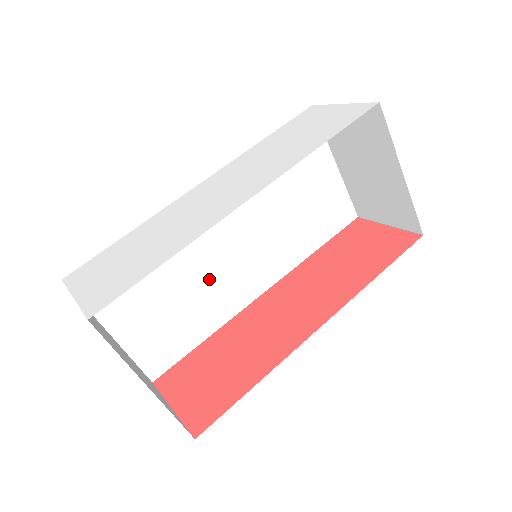
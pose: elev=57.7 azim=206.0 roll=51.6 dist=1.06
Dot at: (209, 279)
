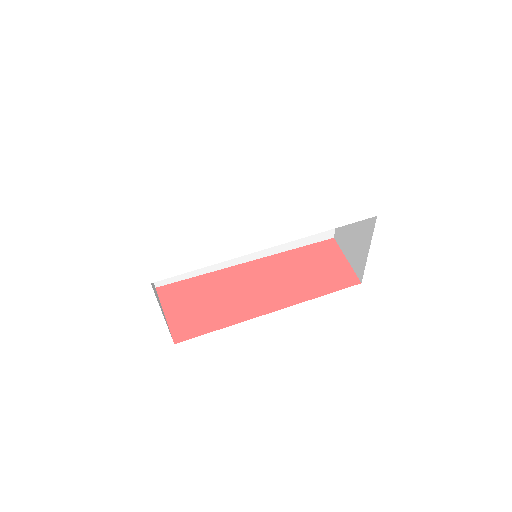
Dot at: occluded
